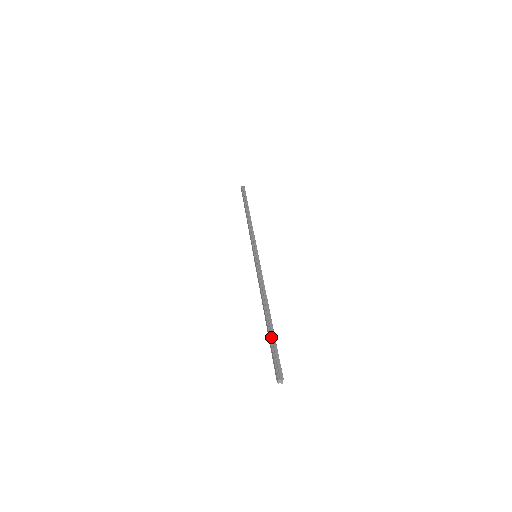
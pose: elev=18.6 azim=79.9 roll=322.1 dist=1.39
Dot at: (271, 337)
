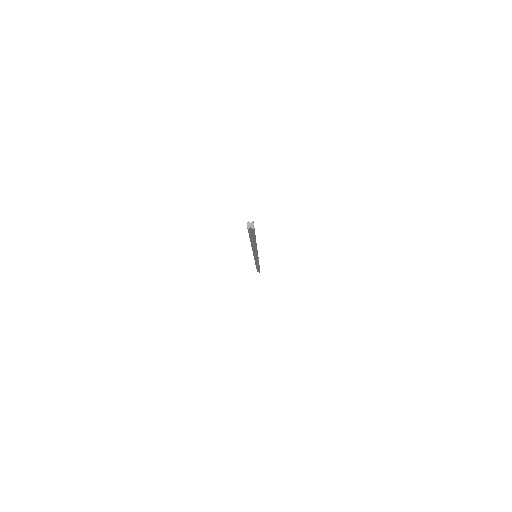
Dot at: occluded
